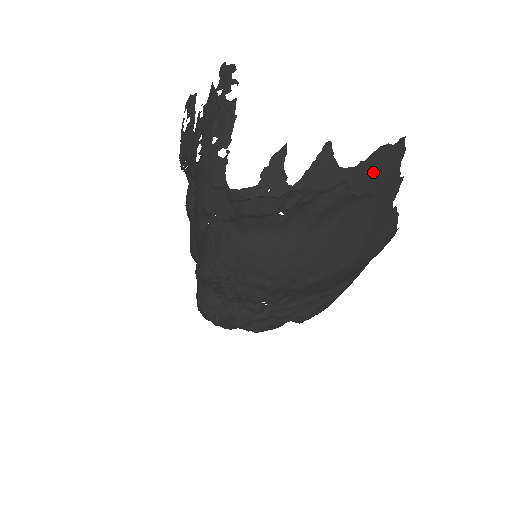
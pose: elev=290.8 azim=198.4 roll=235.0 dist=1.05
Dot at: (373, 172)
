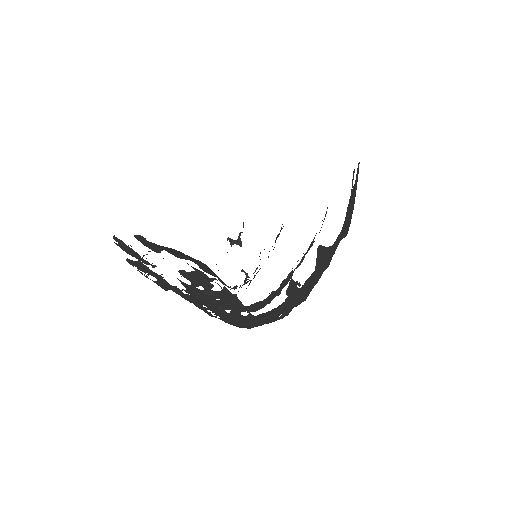
Dot at: (350, 213)
